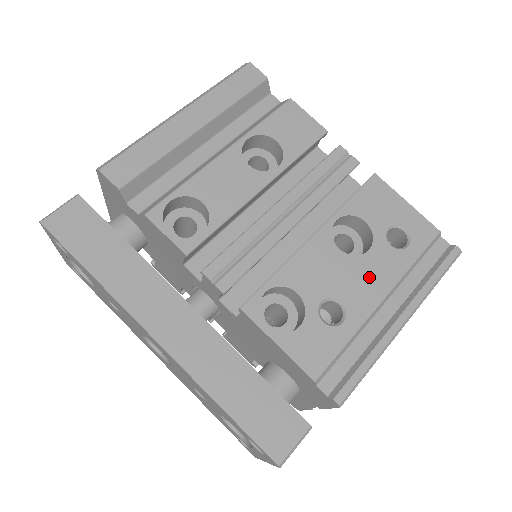
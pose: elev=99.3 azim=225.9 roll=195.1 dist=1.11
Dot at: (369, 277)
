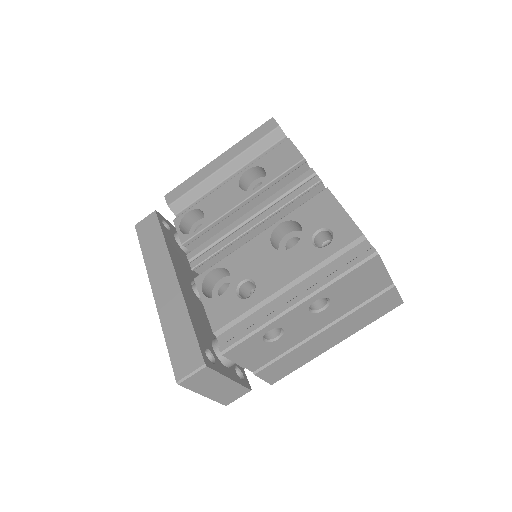
Dot at: (283, 267)
